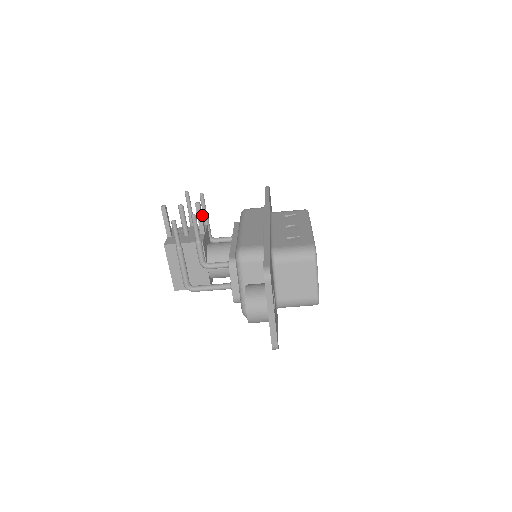
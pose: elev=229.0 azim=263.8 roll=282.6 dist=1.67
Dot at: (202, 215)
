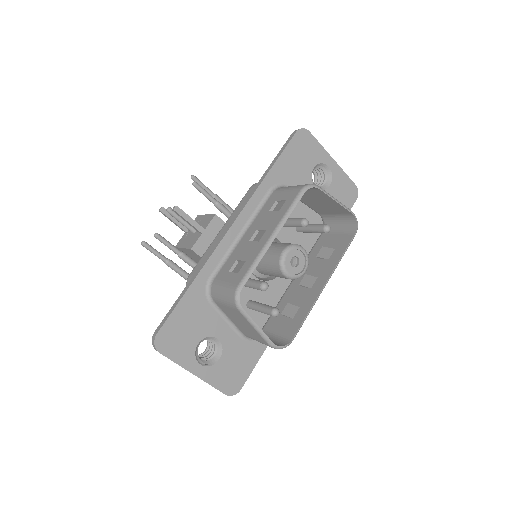
Dot at: (189, 216)
